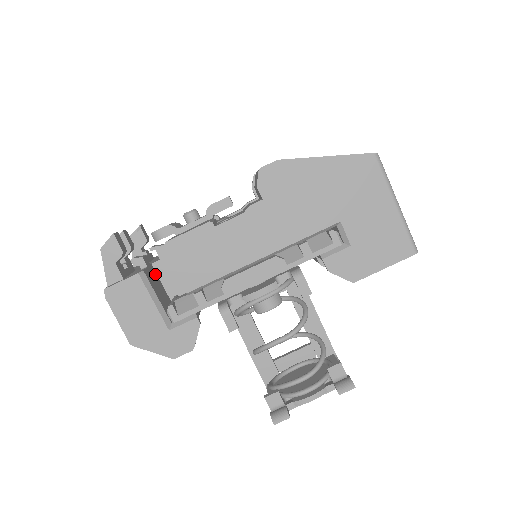
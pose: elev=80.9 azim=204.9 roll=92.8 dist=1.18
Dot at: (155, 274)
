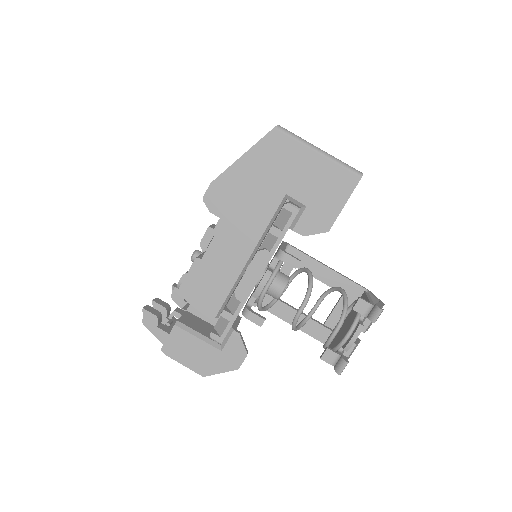
Dot at: (193, 316)
